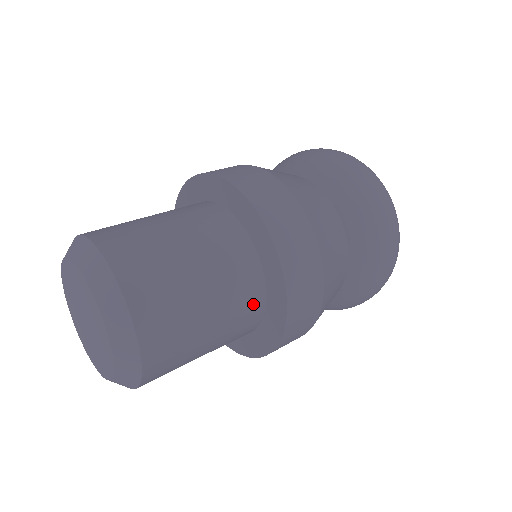
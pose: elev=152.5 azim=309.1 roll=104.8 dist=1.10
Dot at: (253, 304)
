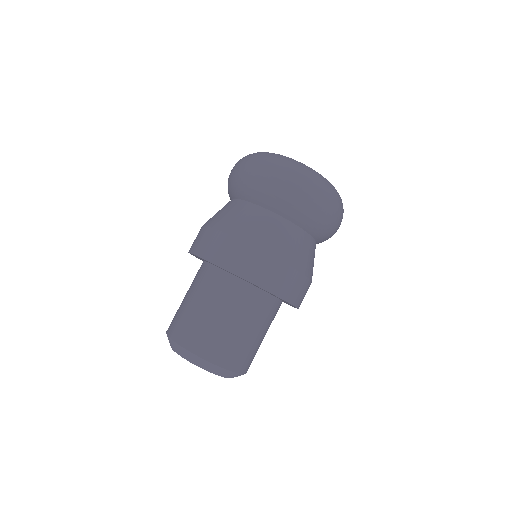
Dot at: occluded
